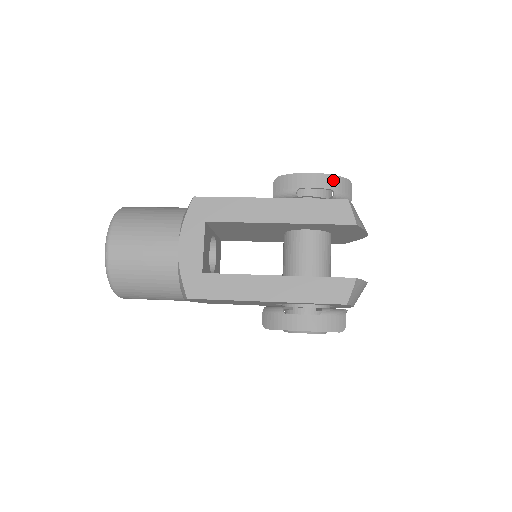
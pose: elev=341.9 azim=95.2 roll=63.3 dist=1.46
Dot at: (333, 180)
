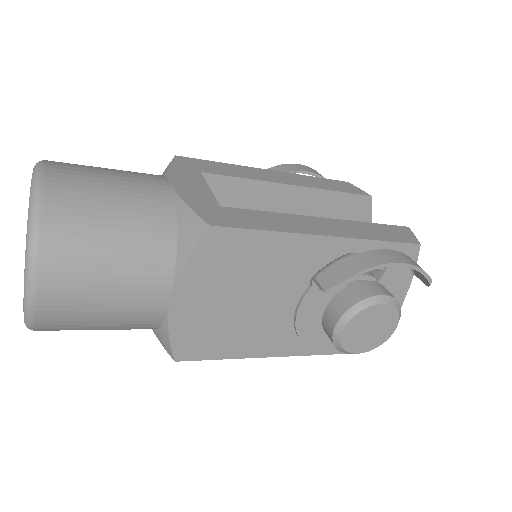
Dot at: (322, 176)
